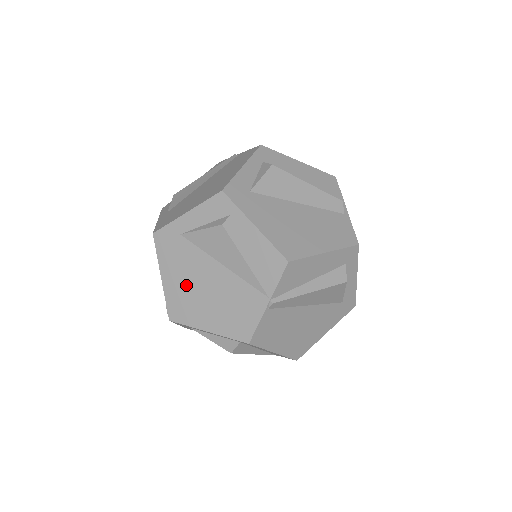
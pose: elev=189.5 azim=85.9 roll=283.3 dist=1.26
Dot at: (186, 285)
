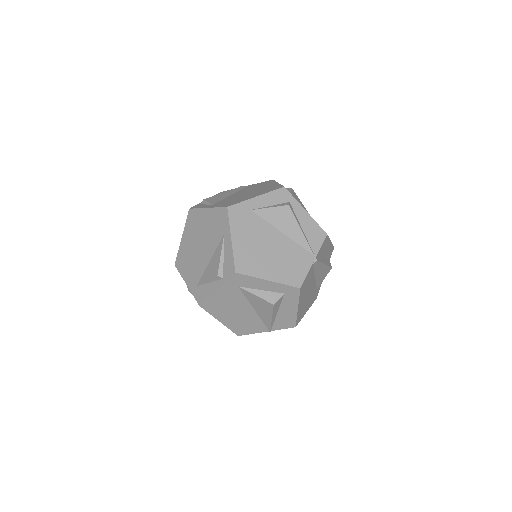
Dot at: (253, 246)
